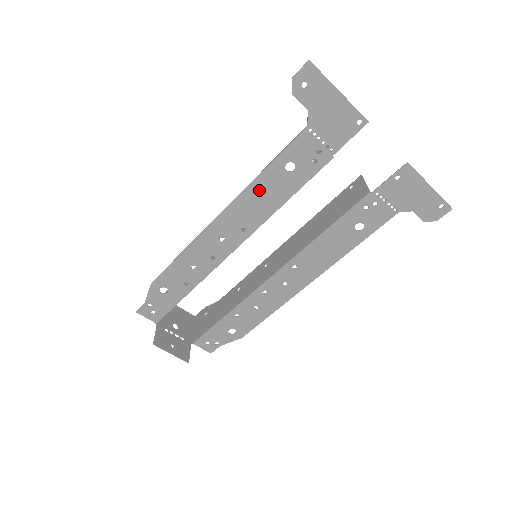
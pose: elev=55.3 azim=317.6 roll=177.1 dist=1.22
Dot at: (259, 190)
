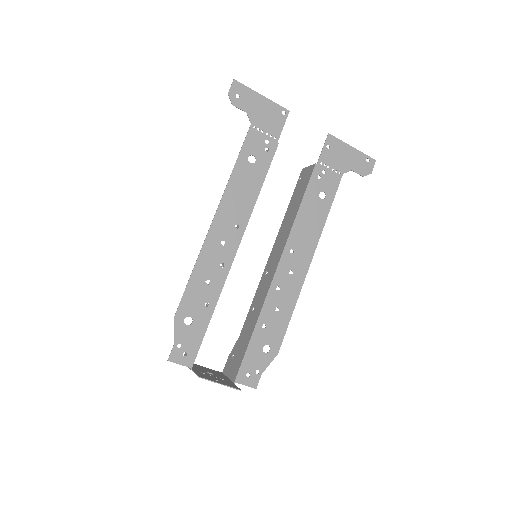
Dot at: (237, 186)
